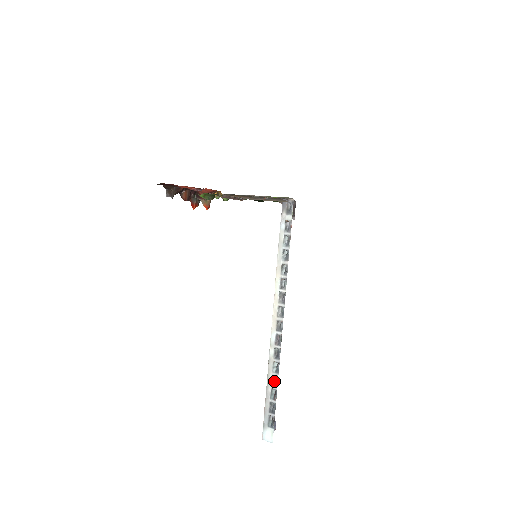
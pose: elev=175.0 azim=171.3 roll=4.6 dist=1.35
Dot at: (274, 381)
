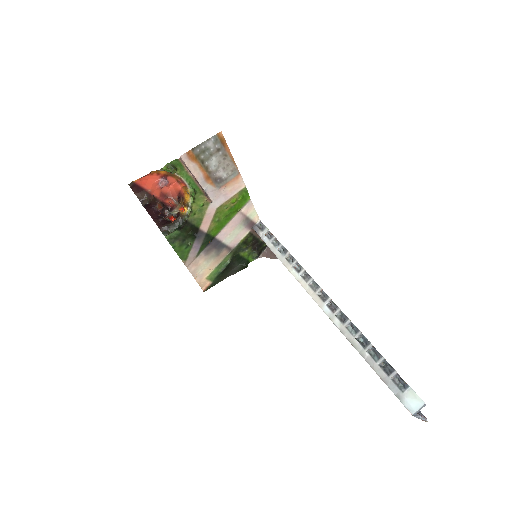
Dot at: (363, 343)
